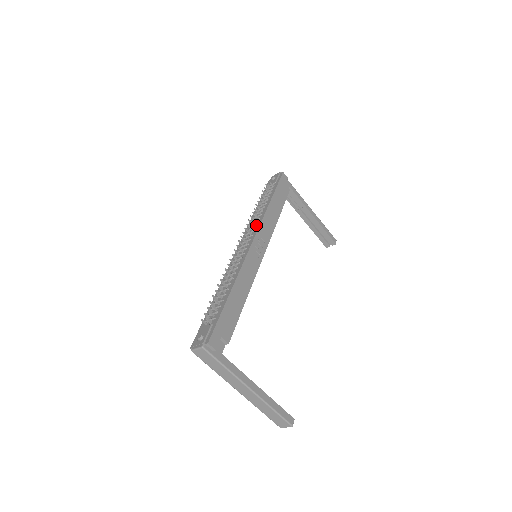
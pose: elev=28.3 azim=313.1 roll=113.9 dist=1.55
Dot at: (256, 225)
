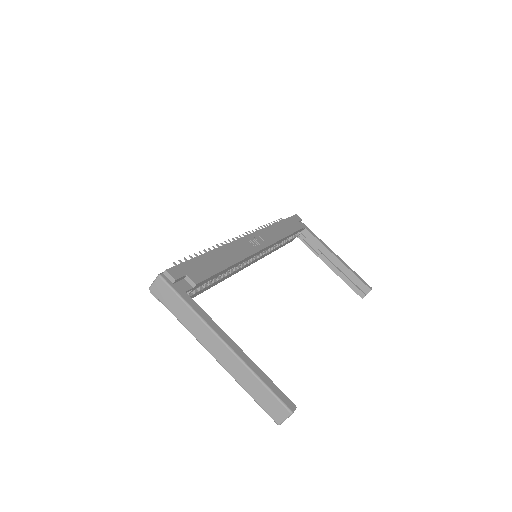
Dot at: occluded
